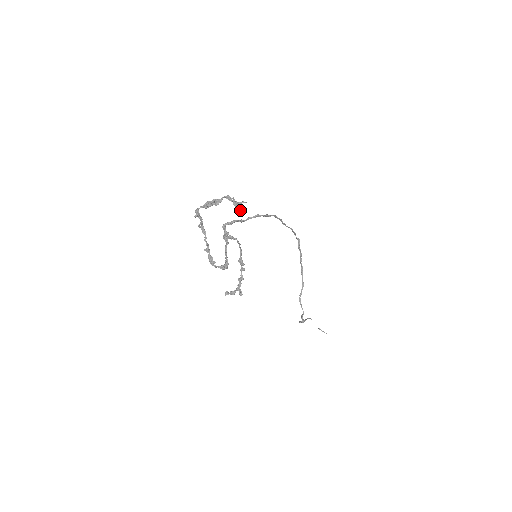
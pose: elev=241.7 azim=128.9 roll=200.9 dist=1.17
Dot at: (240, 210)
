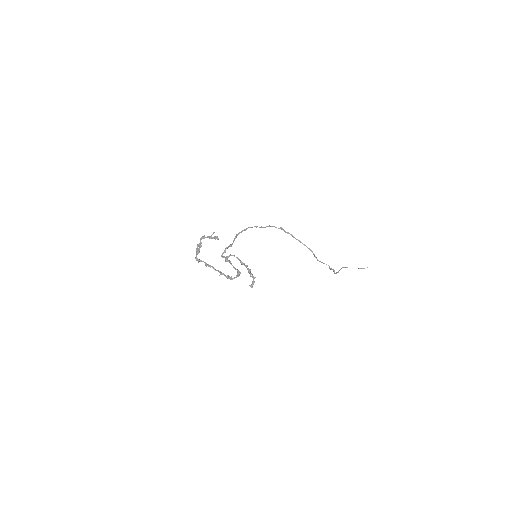
Dot at: occluded
